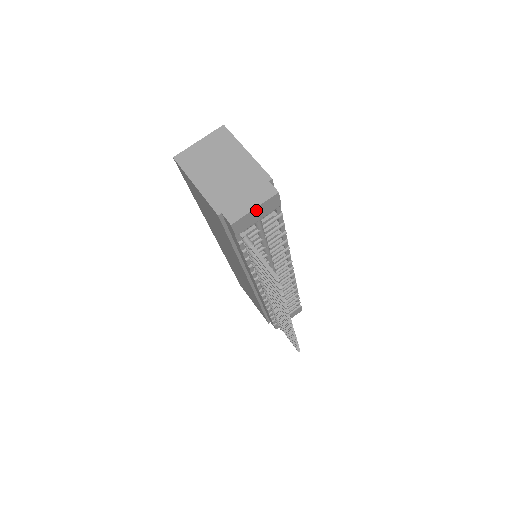
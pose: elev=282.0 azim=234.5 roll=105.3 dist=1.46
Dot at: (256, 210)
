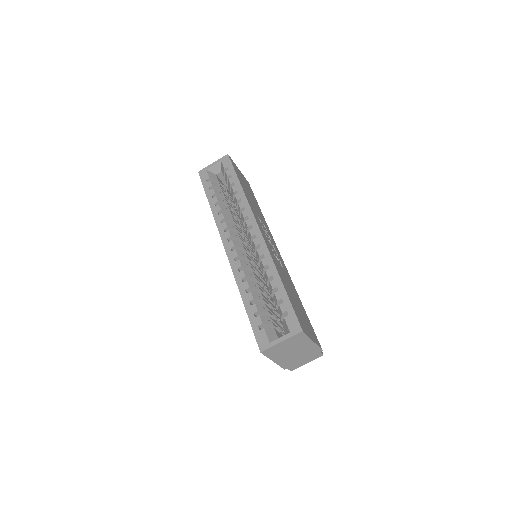
Dot at: occluded
